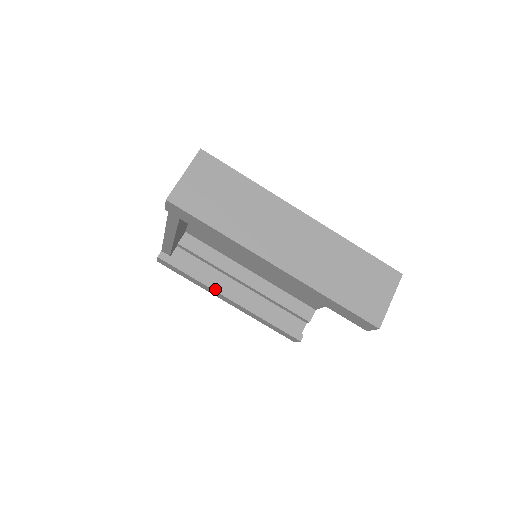
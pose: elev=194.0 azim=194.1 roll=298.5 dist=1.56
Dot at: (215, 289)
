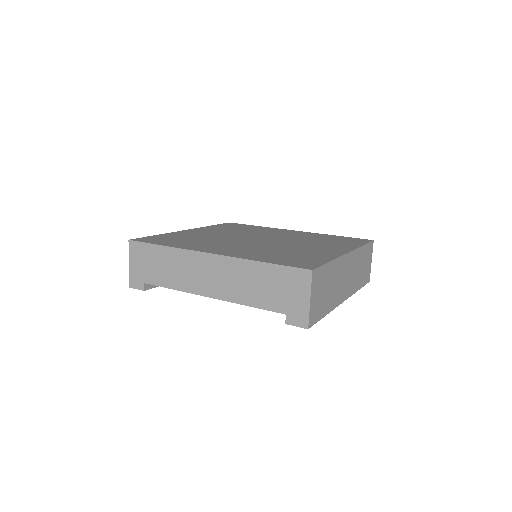
Dot at: occluded
